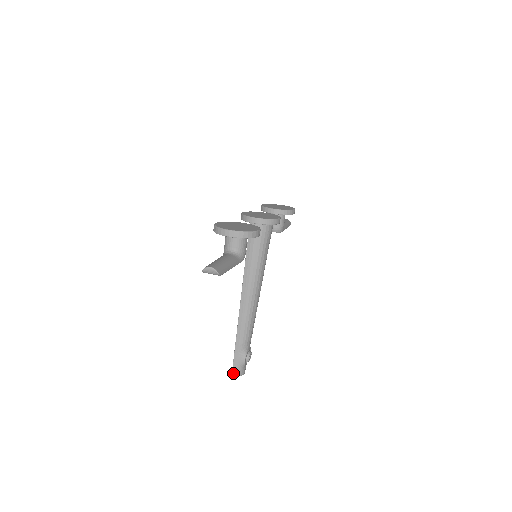
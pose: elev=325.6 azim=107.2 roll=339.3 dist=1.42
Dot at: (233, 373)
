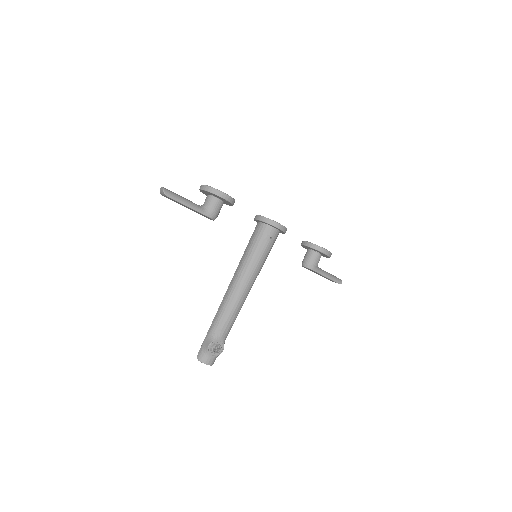
Dot at: (197, 356)
